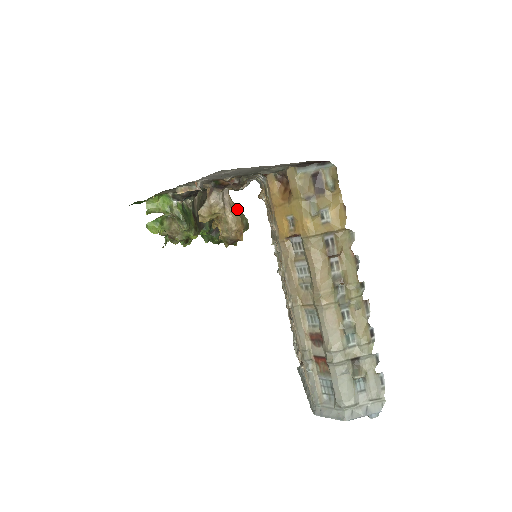
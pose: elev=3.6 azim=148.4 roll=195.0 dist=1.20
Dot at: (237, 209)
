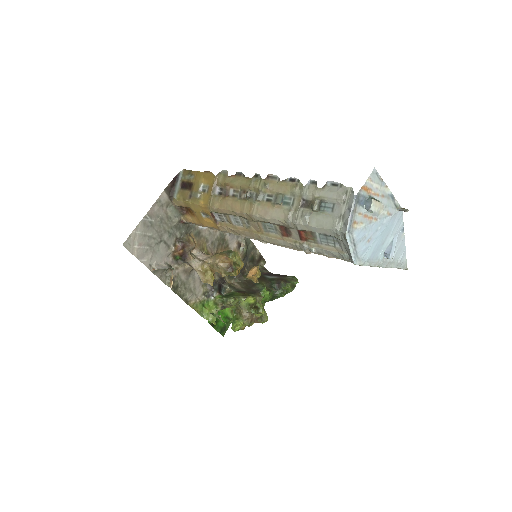
Dot at: occluded
